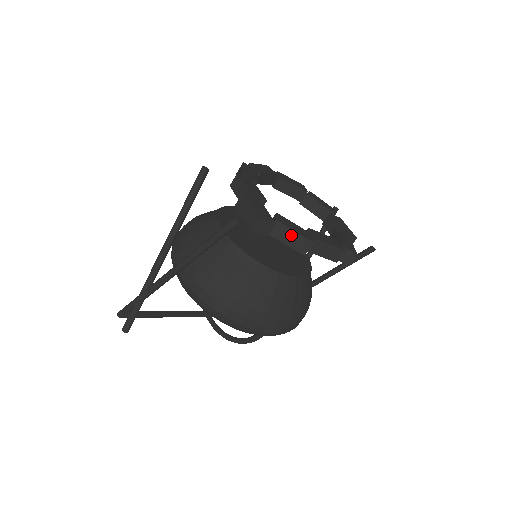
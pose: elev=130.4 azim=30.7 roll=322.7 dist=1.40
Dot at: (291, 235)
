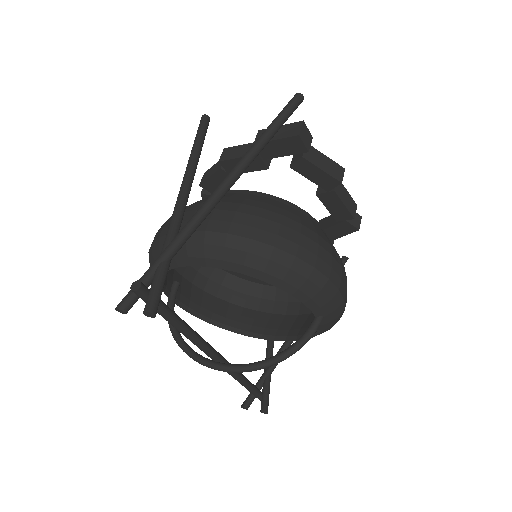
Dot at: (324, 160)
